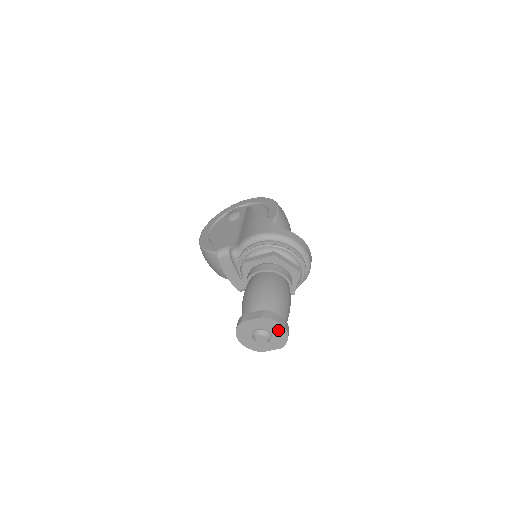
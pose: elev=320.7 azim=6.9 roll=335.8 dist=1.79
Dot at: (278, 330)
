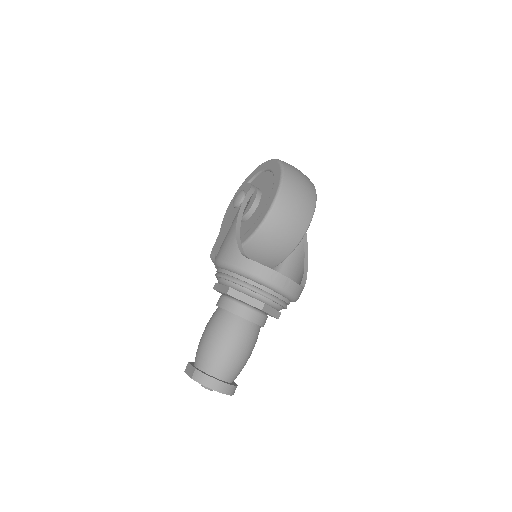
Dot at: occluded
